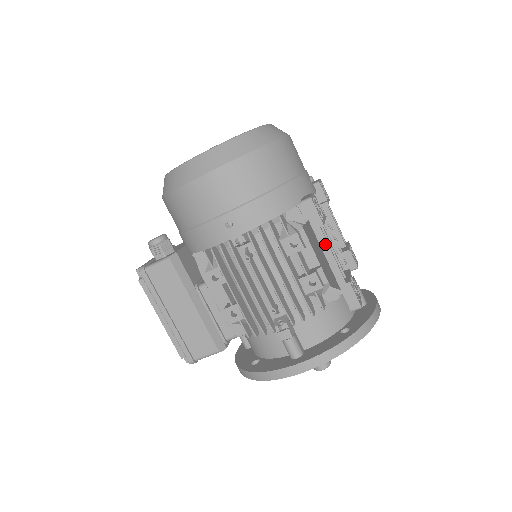
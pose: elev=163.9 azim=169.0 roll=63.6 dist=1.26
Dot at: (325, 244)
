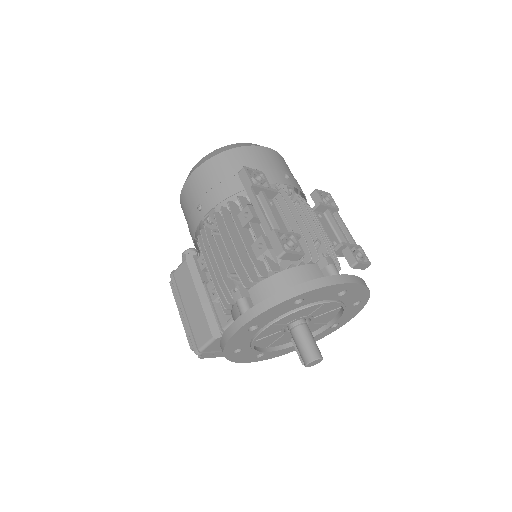
Dot at: (254, 201)
